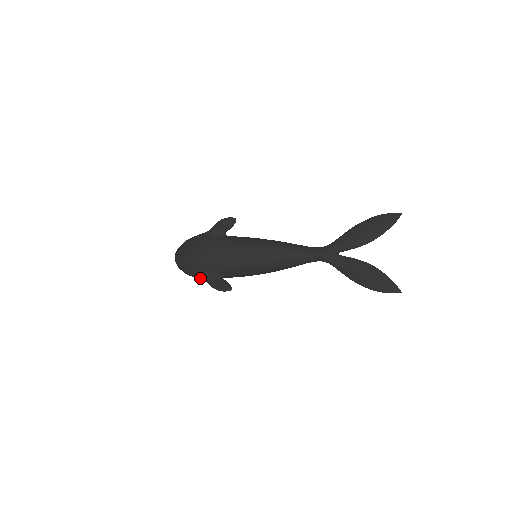
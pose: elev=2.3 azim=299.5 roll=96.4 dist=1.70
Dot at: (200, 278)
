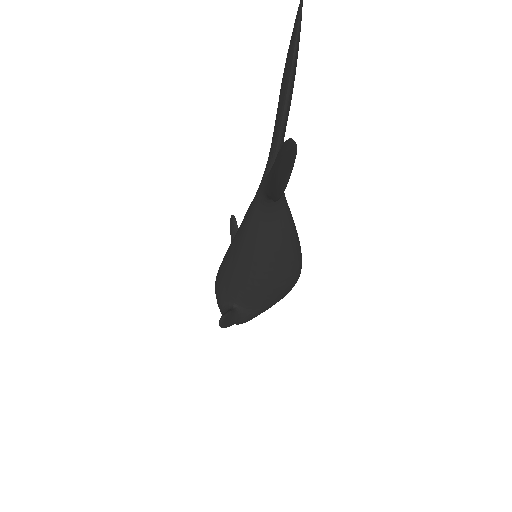
Dot at: occluded
